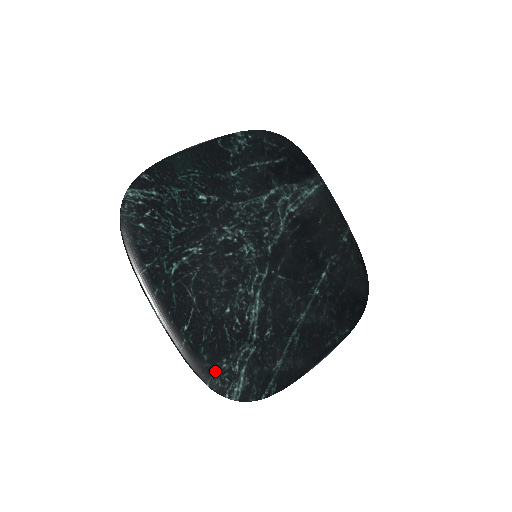
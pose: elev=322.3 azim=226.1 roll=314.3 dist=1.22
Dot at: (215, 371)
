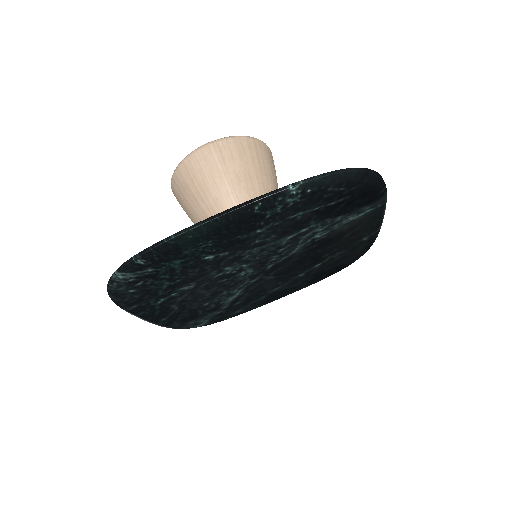
Dot at: (183, 326)
